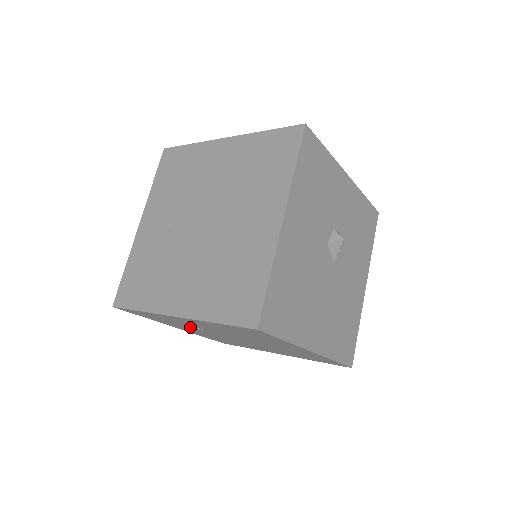
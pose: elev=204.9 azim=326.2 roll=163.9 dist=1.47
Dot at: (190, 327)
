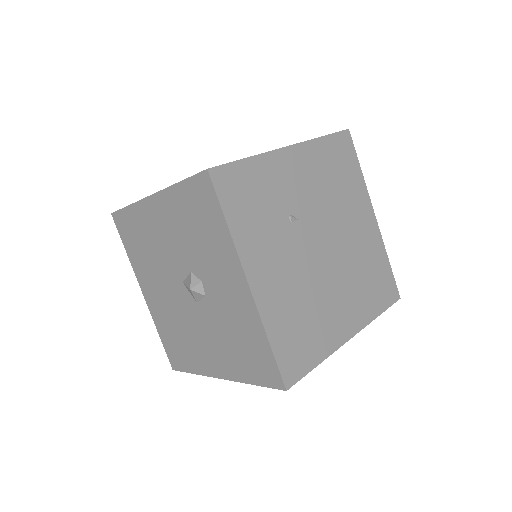
Dot at: (281, 229)
